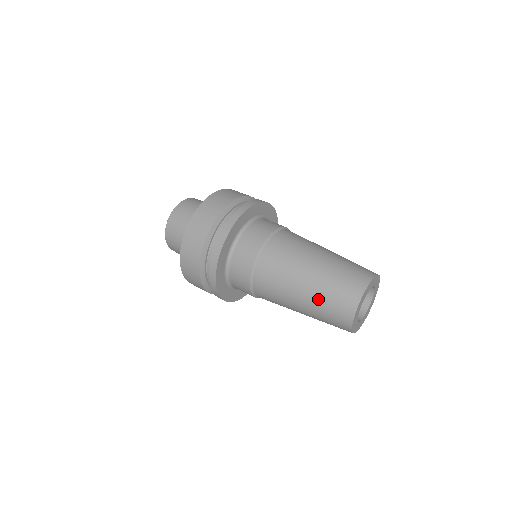
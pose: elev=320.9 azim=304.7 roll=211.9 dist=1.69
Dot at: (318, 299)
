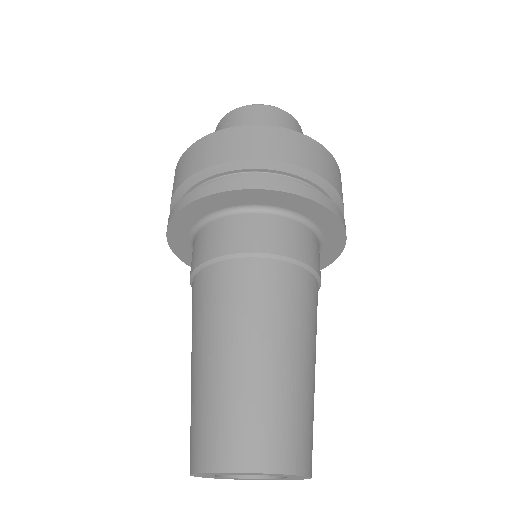
Dot at: (191, 398)
